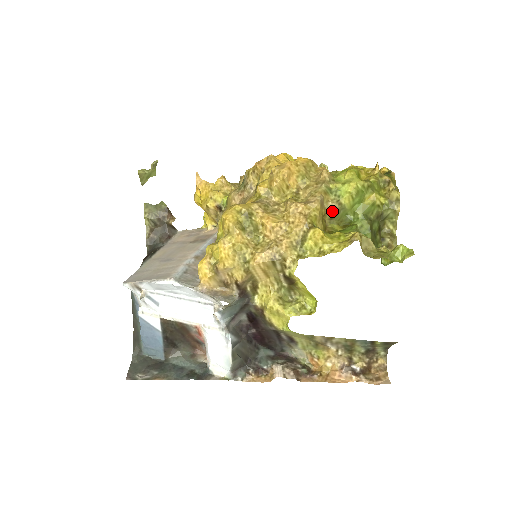
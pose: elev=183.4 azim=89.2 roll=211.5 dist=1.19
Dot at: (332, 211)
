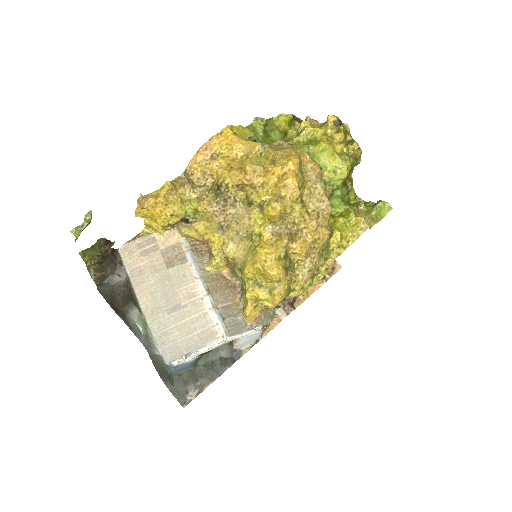
Dot at: occluded
